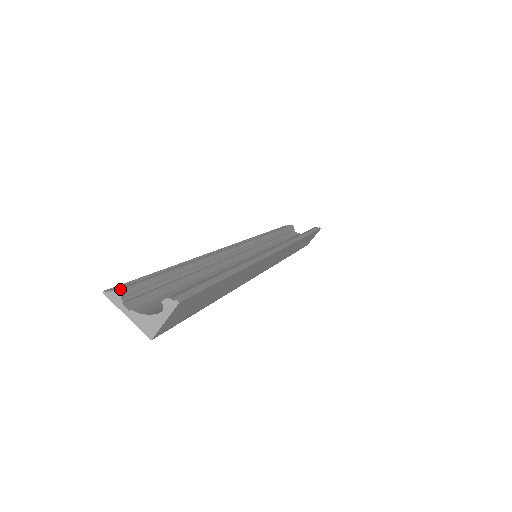
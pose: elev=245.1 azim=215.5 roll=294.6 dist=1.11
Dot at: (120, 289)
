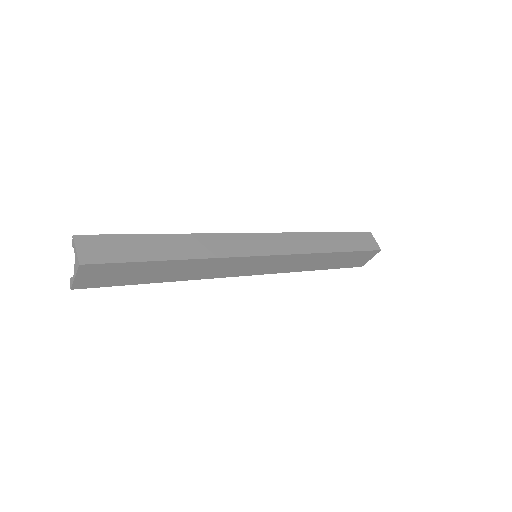
Dot at: occluded
